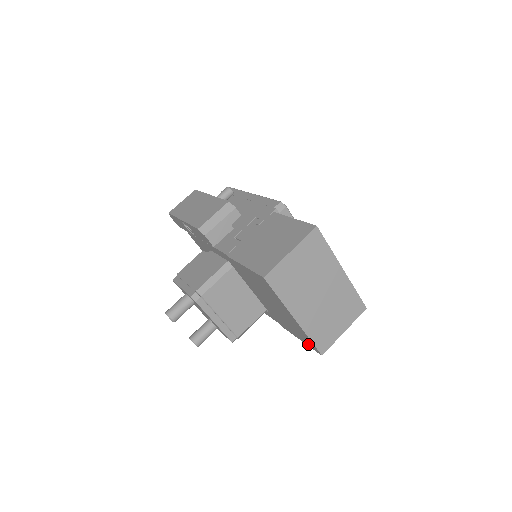
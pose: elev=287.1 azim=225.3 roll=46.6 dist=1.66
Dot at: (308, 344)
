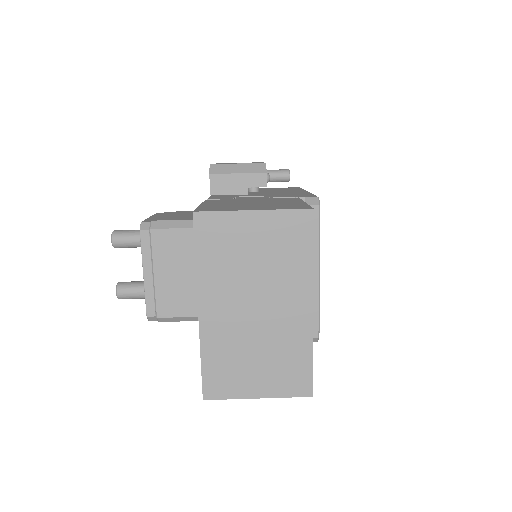
Dot at: occluded
